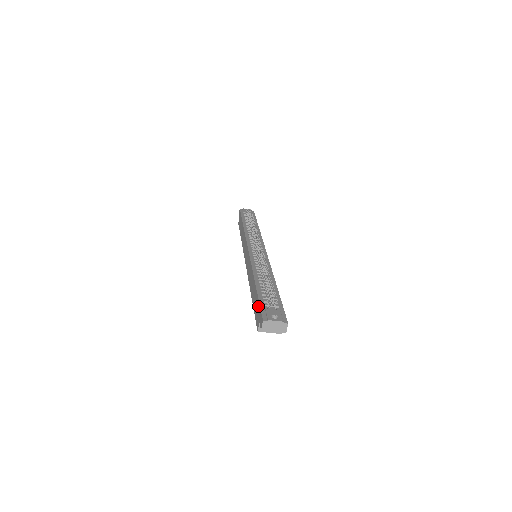
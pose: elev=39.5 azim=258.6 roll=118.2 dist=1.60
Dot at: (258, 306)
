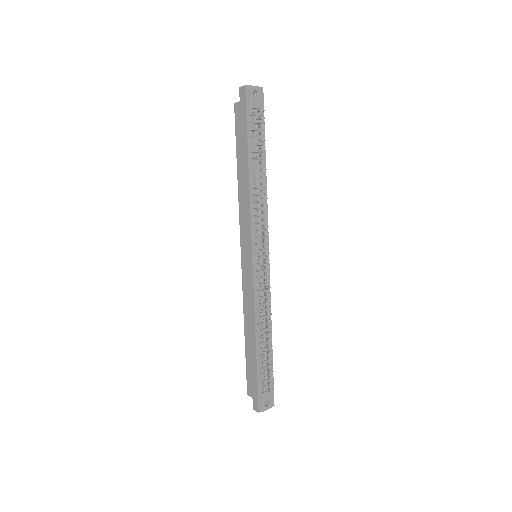
Dot at: (255, 383)
